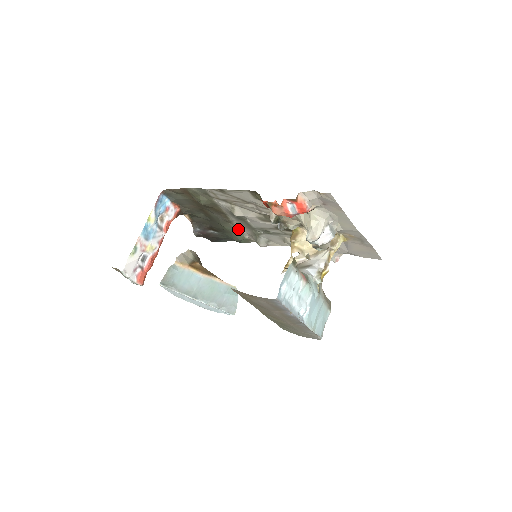
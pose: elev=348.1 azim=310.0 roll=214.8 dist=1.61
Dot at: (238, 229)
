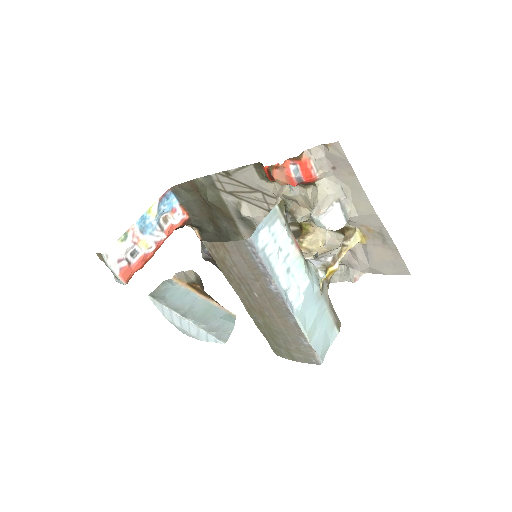
Dot at: occluded
